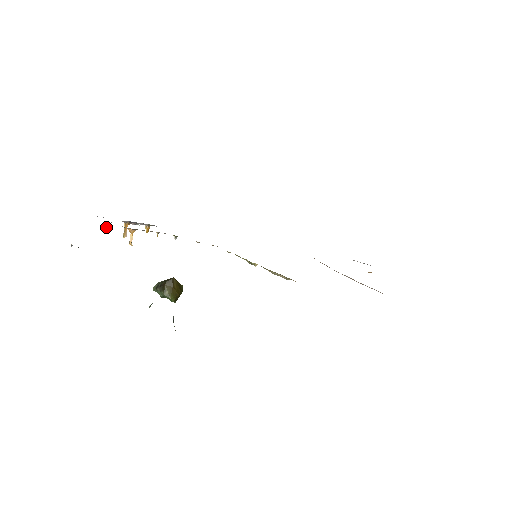
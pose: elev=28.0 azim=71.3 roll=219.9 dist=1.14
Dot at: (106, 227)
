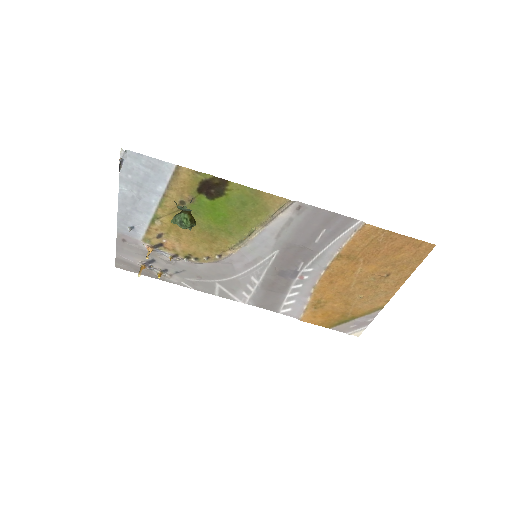
Dot at: (133, 227)
